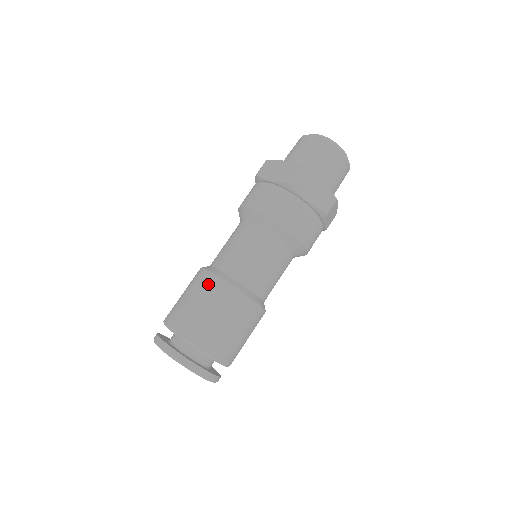
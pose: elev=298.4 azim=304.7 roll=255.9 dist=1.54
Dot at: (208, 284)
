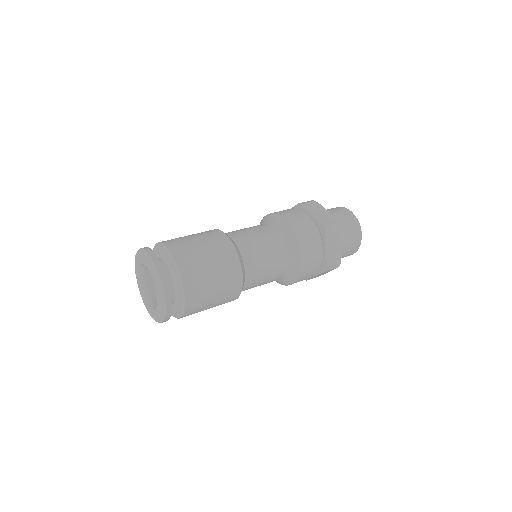
Dot at: (205, 231)
